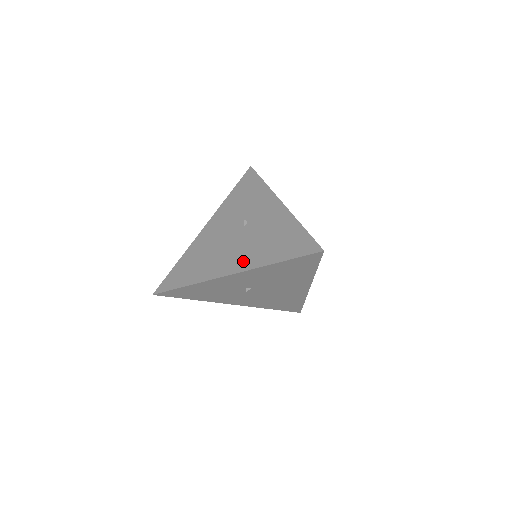
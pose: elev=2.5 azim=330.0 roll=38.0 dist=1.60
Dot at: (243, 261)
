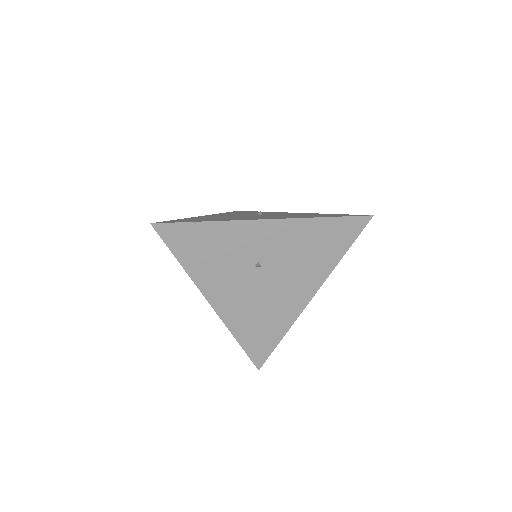
Dot at: (278, 217)
